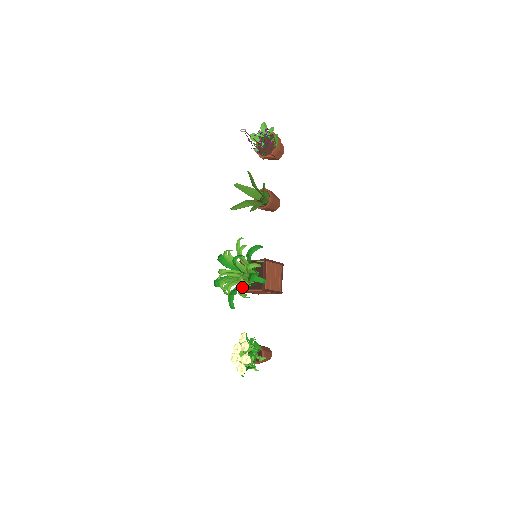
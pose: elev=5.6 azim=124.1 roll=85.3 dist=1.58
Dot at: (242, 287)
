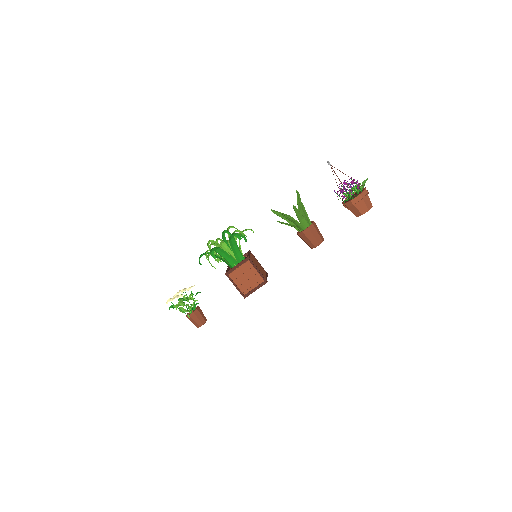
Dot at: occluded
